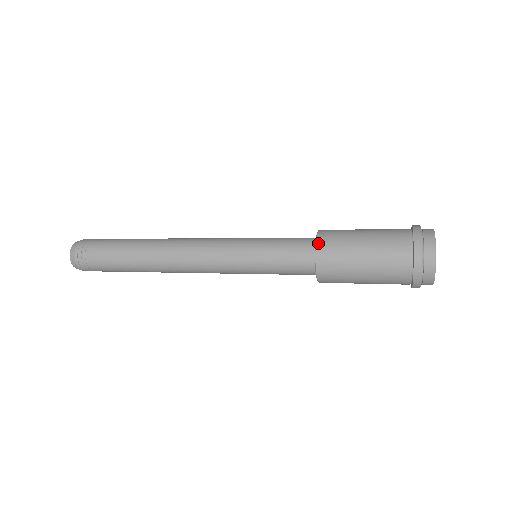
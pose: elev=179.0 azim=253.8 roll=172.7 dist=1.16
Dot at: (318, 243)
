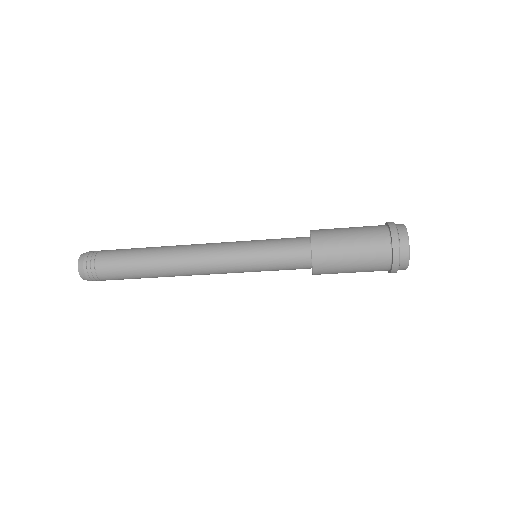
Dot at: (313, 252)
